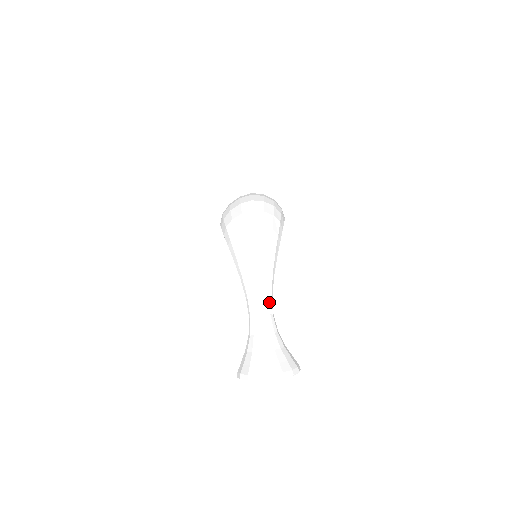
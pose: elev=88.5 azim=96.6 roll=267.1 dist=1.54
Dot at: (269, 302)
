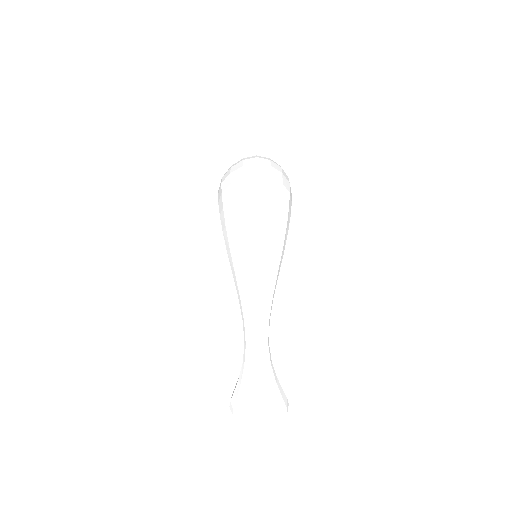
Dot at: (266, 333)
